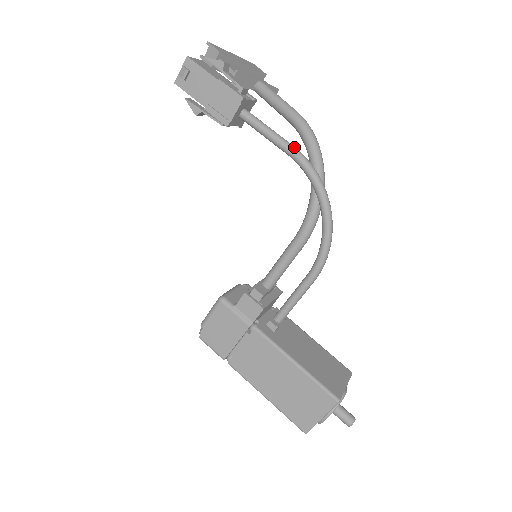
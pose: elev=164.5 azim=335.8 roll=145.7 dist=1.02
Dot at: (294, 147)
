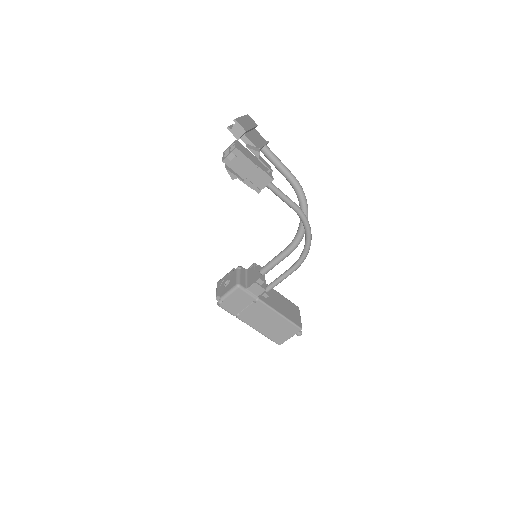
Dot at: (297, 205)
